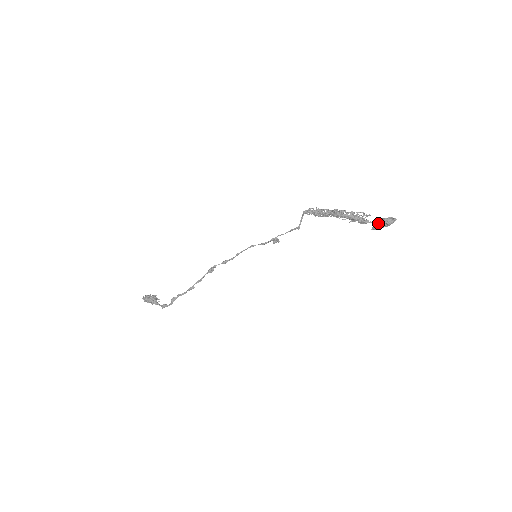
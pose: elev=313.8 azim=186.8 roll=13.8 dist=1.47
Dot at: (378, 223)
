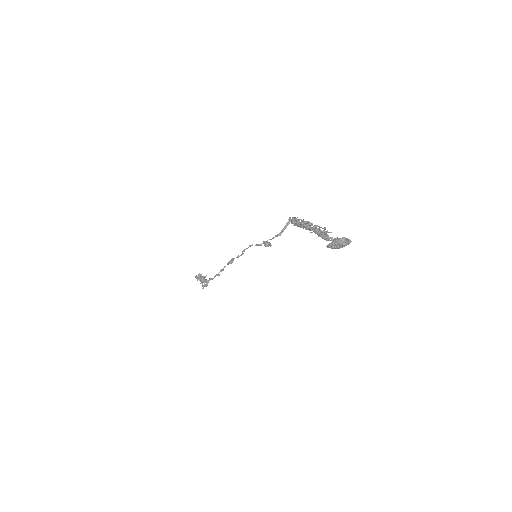
Dot at: occluded
